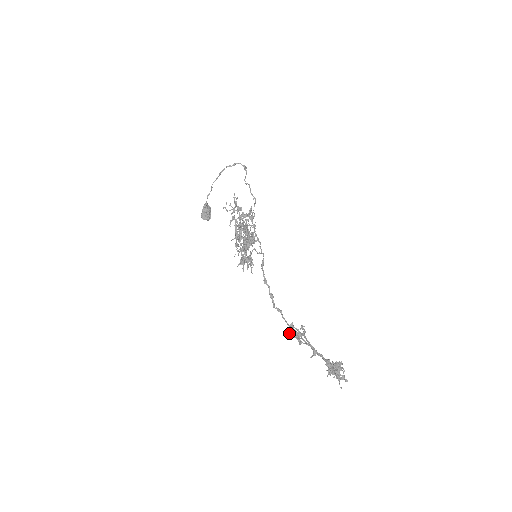
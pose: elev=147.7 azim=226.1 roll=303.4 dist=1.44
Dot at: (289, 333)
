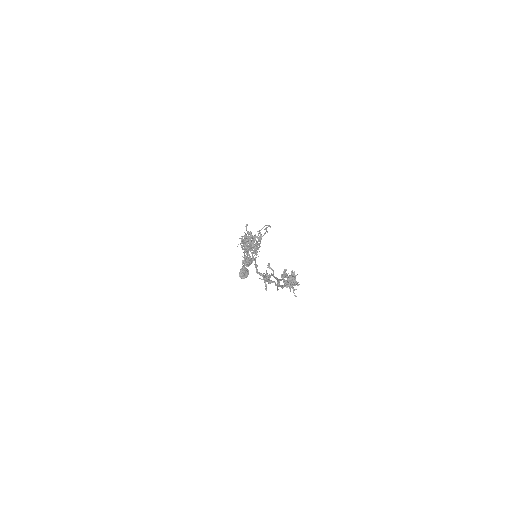
Dot at: (266, 286)
